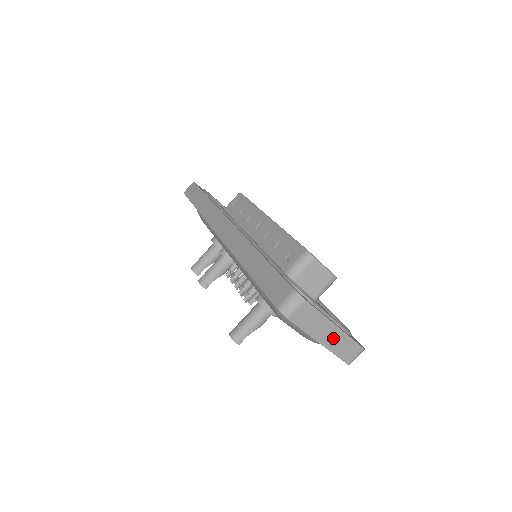
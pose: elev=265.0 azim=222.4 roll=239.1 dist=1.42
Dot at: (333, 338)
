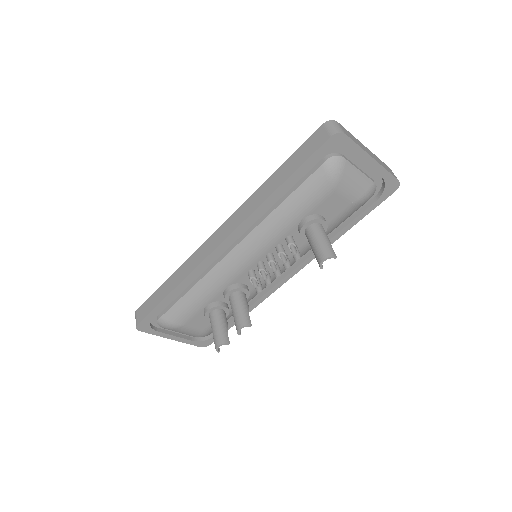
Dot at: (373, 156)
